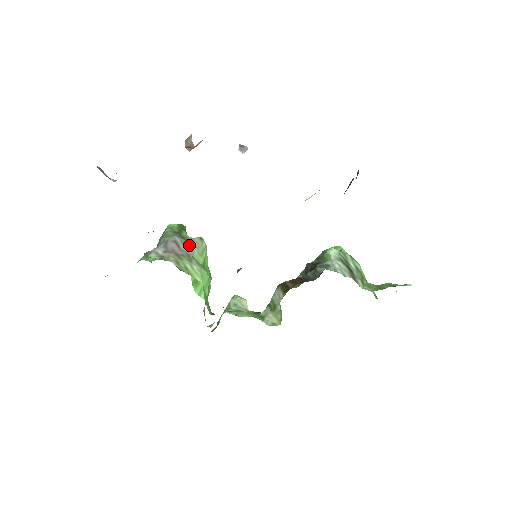
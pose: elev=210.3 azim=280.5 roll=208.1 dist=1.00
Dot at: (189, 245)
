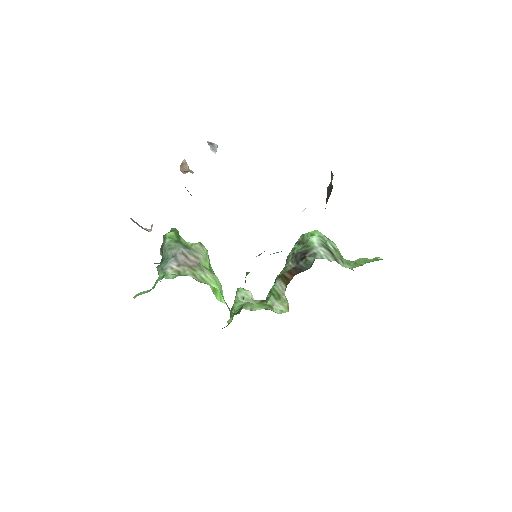
Dot at: (194, 254)
